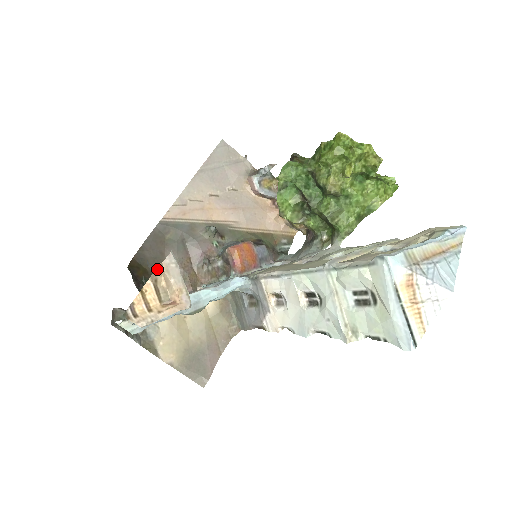
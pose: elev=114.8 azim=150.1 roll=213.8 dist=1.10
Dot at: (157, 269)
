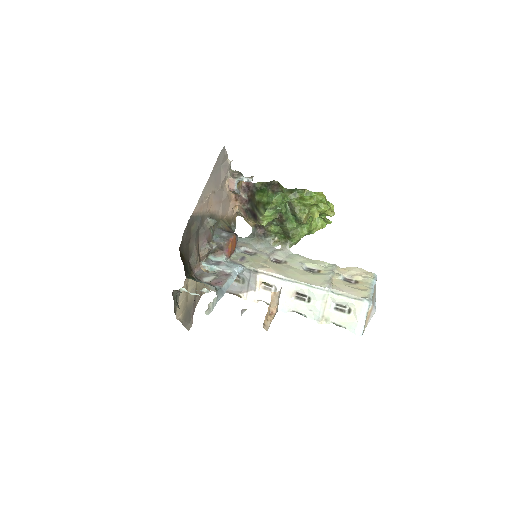
Dot at: (271, 295)
